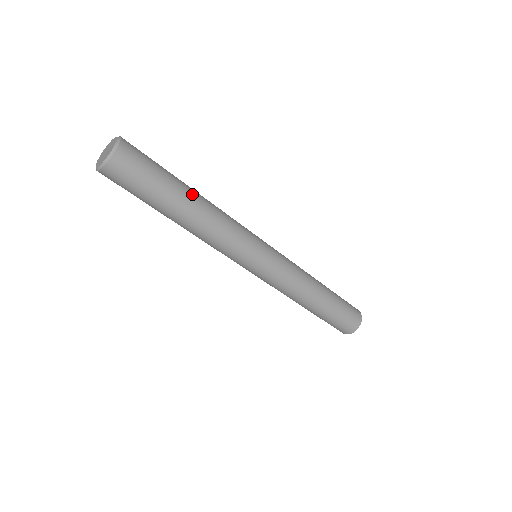
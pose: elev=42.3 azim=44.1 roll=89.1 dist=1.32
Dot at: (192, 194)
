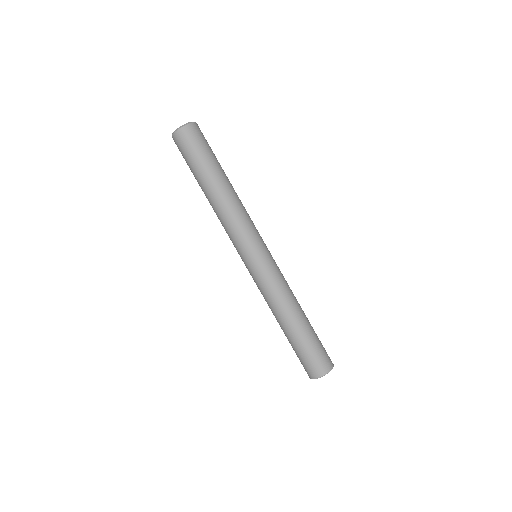
Dot at: (227, 178)
